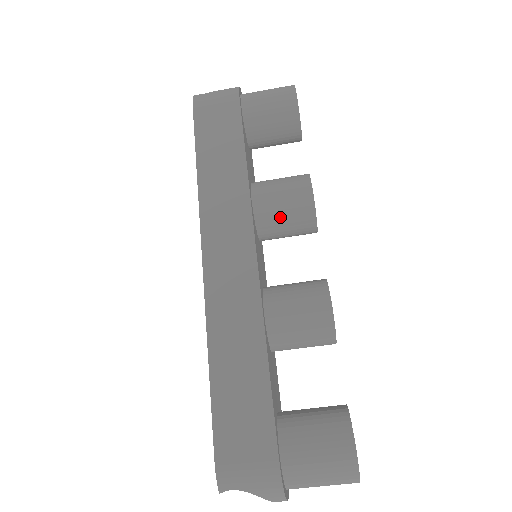
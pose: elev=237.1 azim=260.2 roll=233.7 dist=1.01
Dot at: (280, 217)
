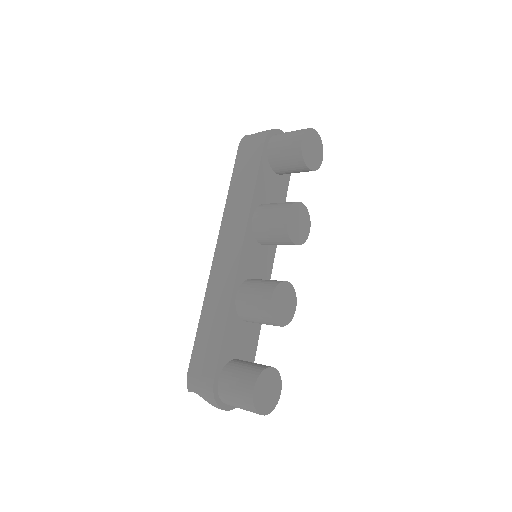
Dot at: (267, 233)
